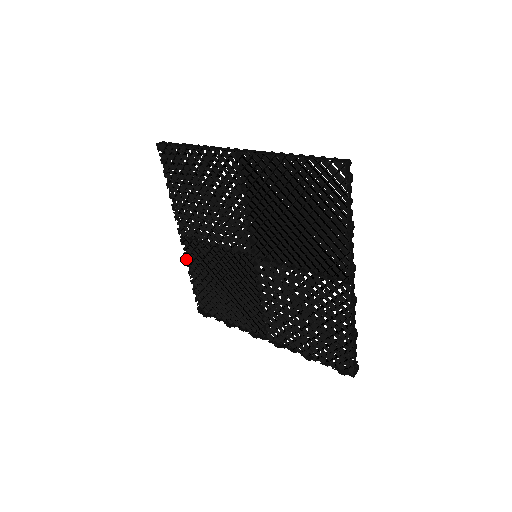
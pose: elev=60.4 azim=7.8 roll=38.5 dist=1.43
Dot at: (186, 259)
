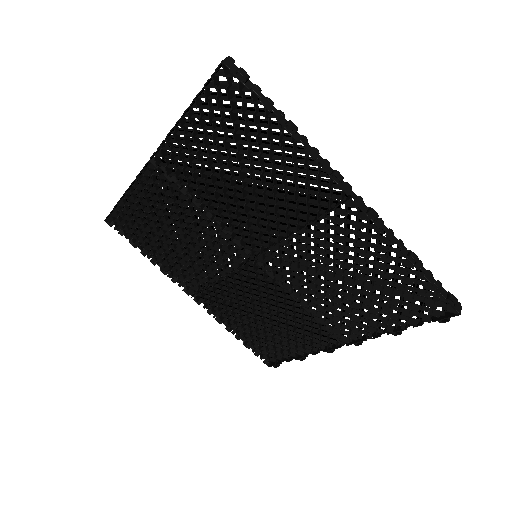
Dot at: (214, 317)
